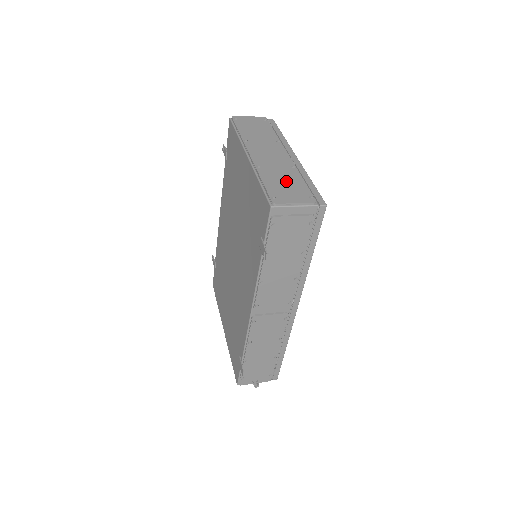
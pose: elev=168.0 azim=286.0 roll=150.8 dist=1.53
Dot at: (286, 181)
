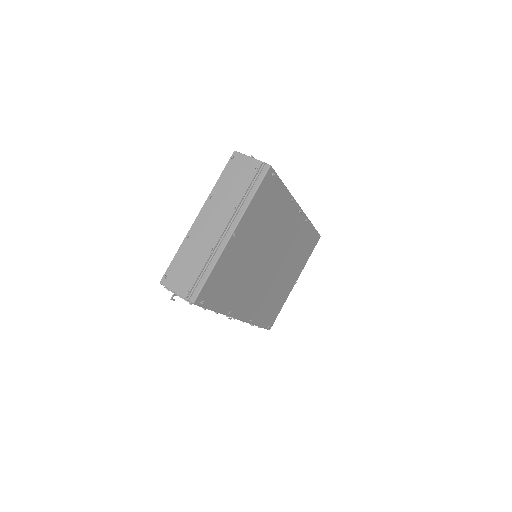
Dot at: (189, 264)
